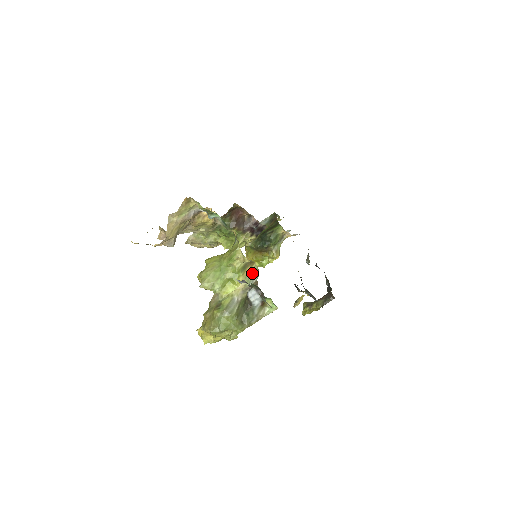
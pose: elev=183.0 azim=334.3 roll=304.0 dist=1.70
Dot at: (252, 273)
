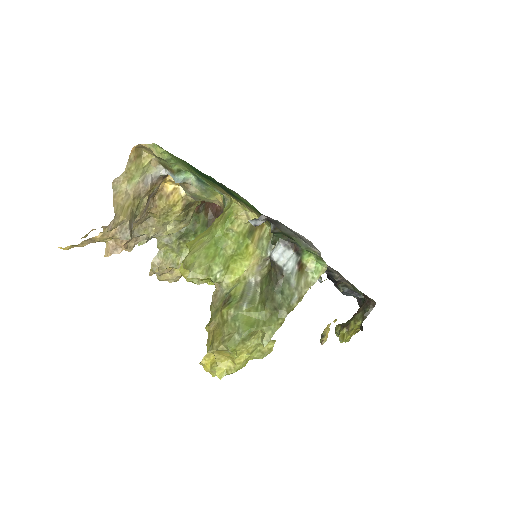
Dot at: (265, 239)
